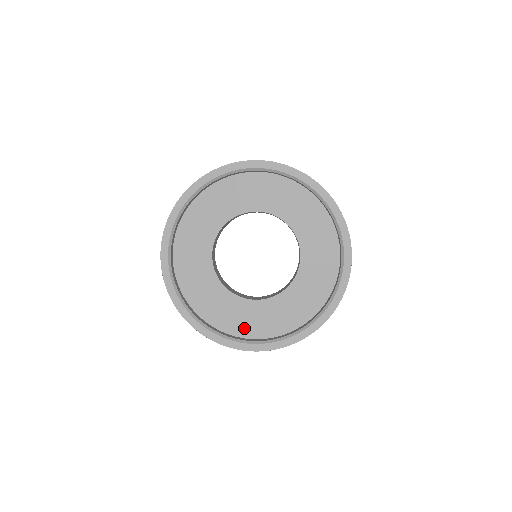
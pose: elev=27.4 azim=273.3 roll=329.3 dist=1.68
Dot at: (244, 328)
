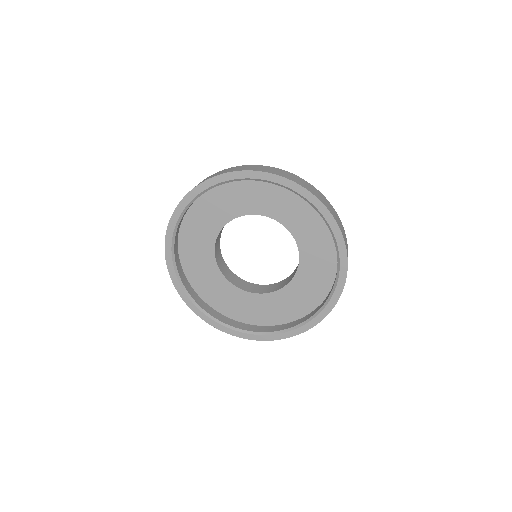
Dot at: (306, 304)
